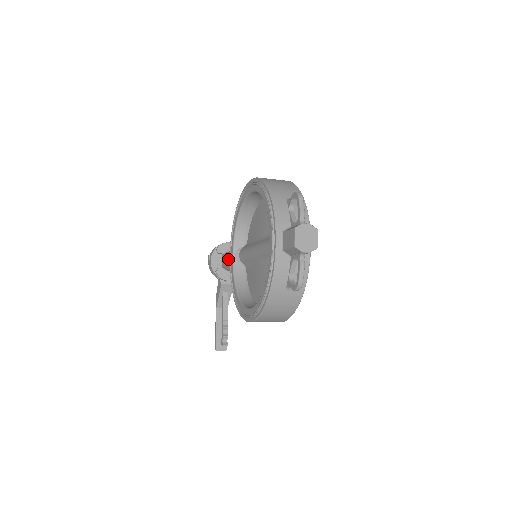
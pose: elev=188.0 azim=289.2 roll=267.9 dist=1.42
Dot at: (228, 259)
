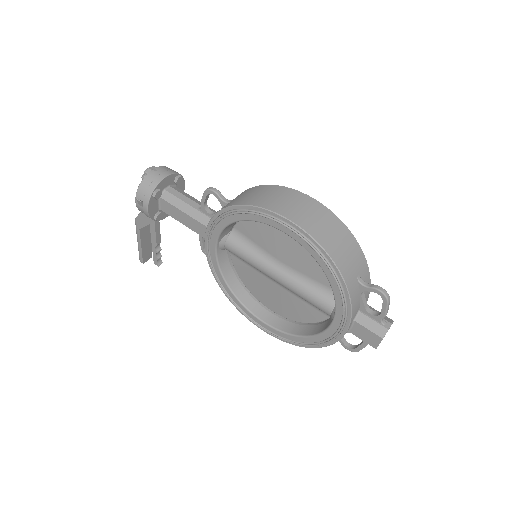
Dot at: (185, 220)
